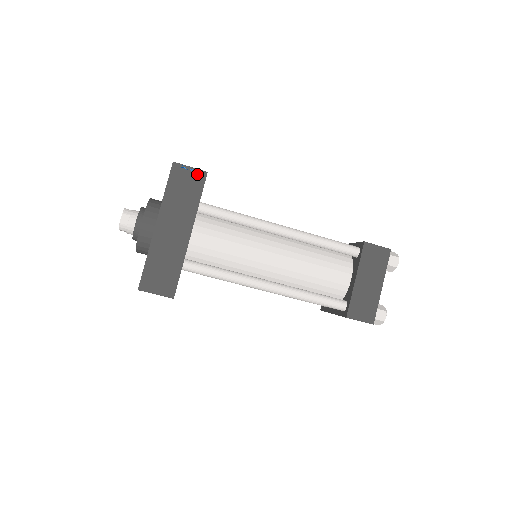
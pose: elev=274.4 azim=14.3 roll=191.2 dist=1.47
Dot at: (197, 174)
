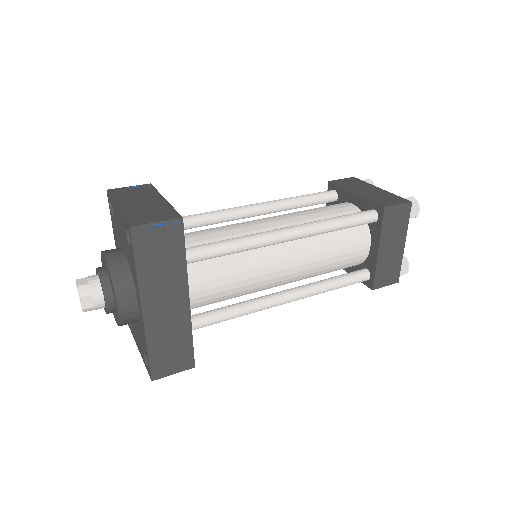
Dot at: (170, 227)
